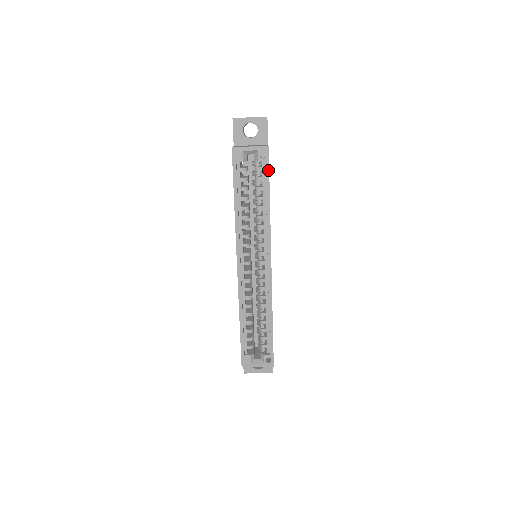
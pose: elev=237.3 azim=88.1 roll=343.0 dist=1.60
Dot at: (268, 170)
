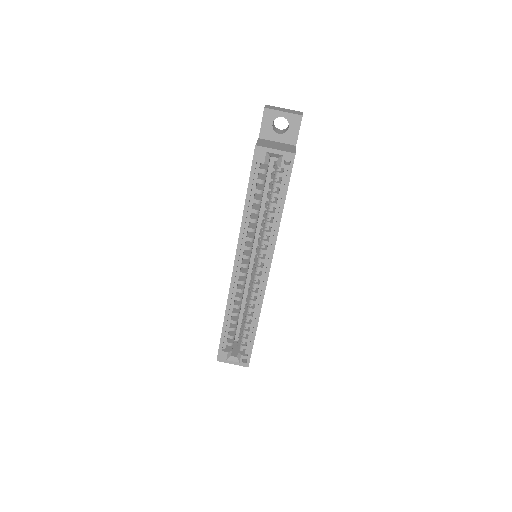
Dot at: (289, 179)
